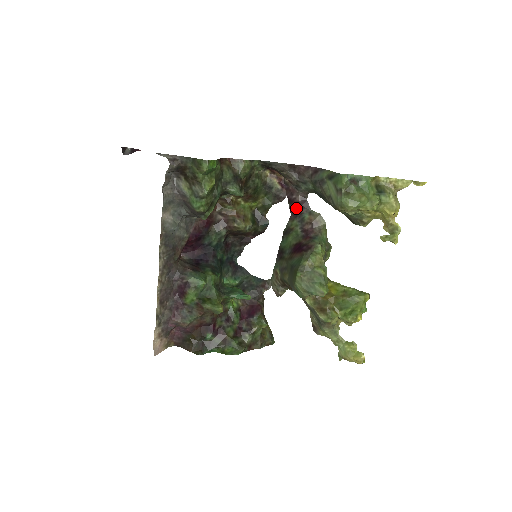
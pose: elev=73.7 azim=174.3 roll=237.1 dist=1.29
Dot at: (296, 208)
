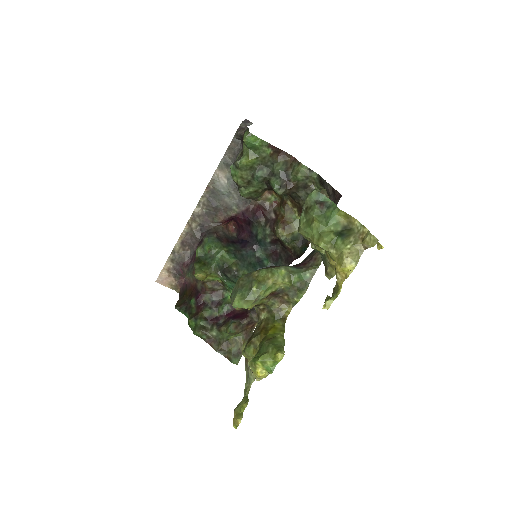
Dot at: occluded
